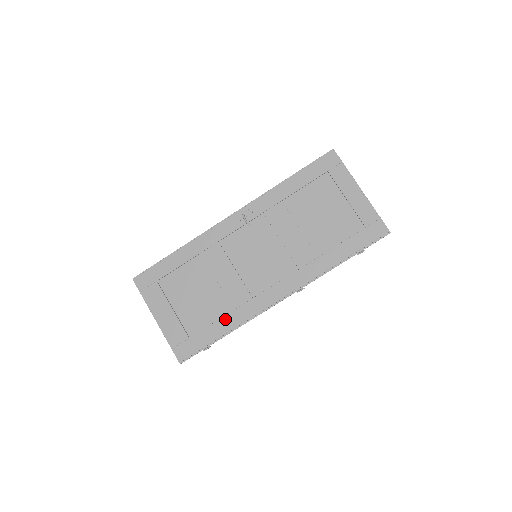
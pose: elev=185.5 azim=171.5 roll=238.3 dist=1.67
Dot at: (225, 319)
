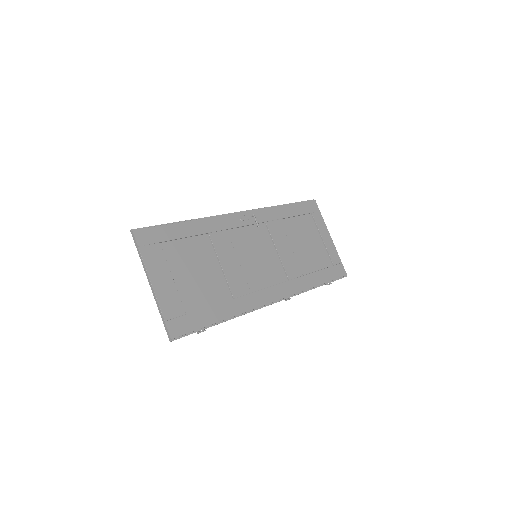
Dot at: (225, 305)
